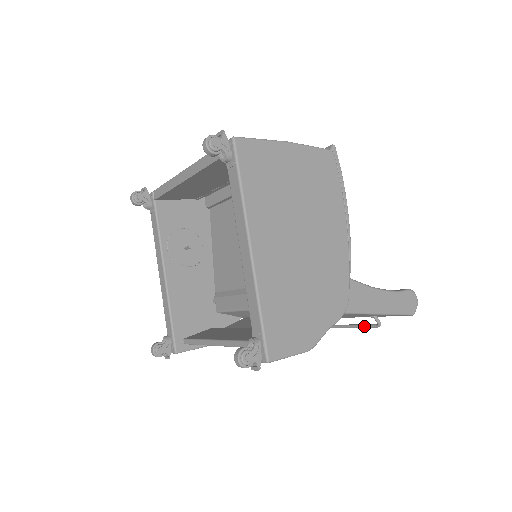
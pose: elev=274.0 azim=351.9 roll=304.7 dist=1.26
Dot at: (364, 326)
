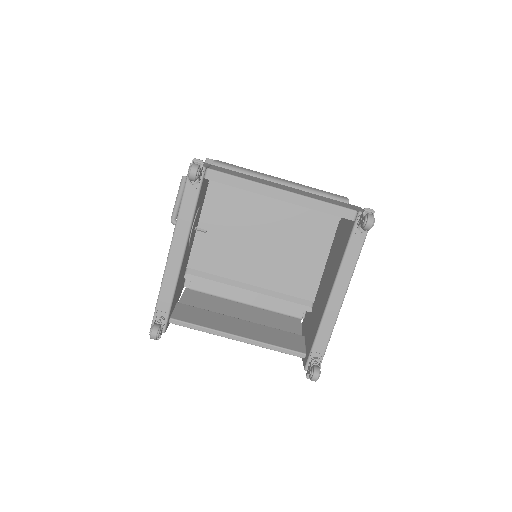
Dot at: occluded
